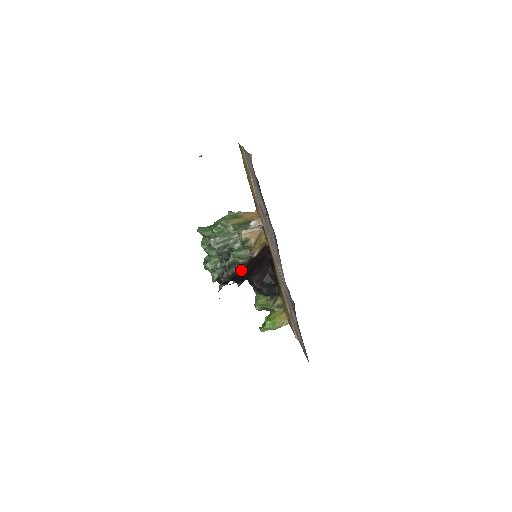
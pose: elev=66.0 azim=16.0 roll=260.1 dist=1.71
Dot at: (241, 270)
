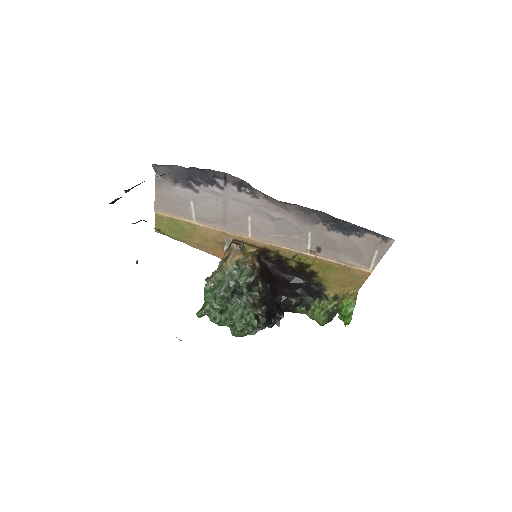
Dot at: (261, 283)
